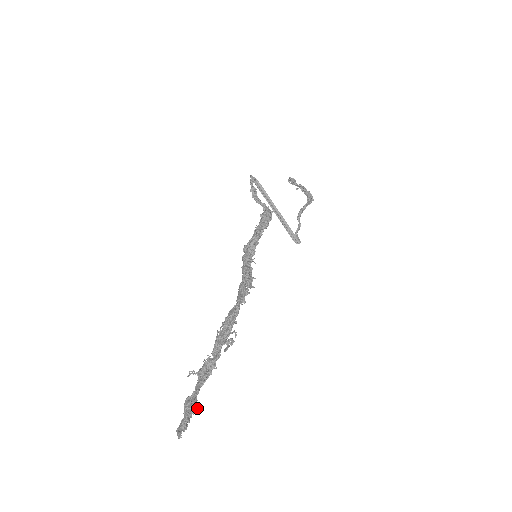
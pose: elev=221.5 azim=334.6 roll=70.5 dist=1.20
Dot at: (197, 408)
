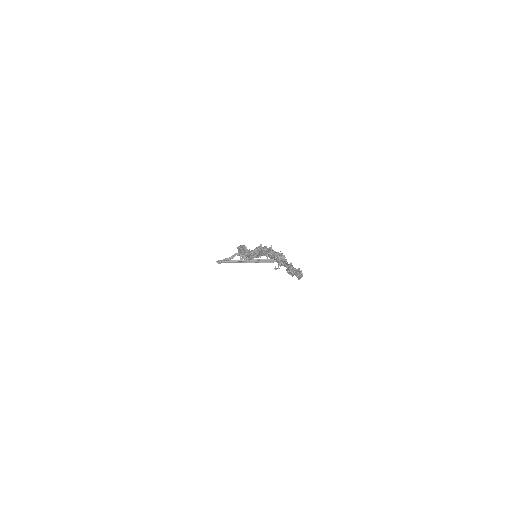
Dot at: (297, 269)
